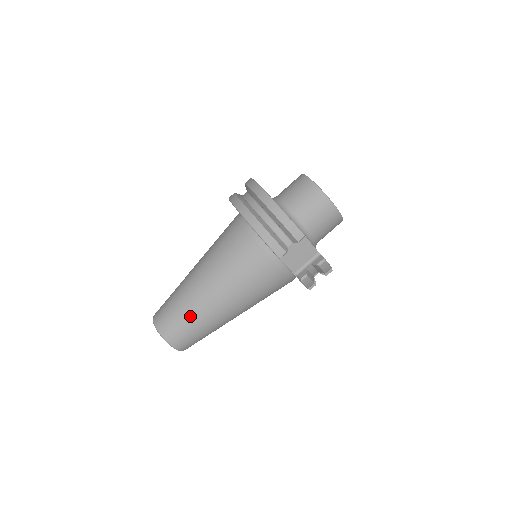
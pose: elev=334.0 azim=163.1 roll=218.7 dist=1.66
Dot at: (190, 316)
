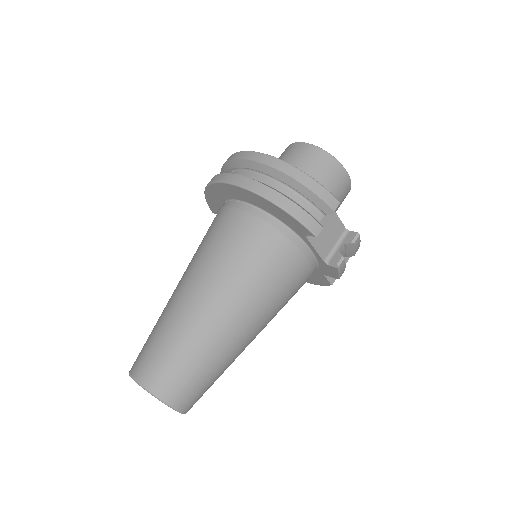
Dot at: (197, 353)
